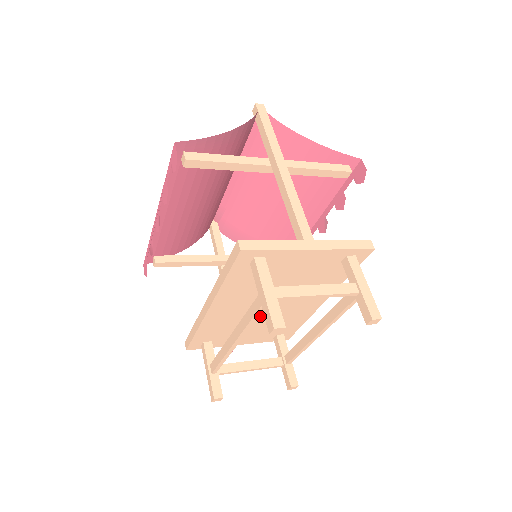
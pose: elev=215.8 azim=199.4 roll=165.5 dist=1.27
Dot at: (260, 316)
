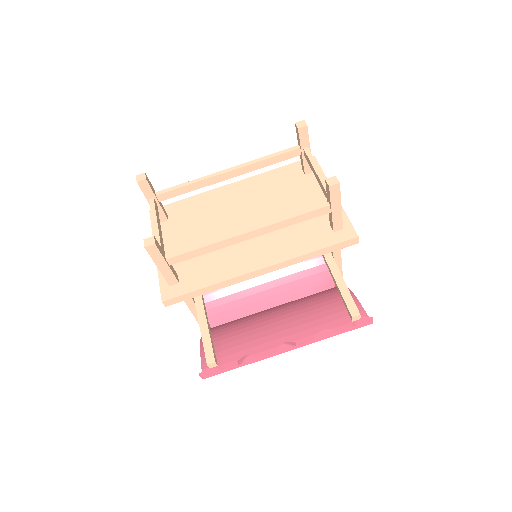
Dot at: (222, 229)
